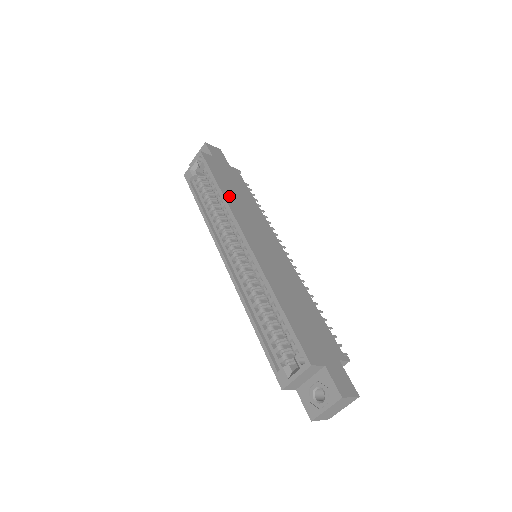
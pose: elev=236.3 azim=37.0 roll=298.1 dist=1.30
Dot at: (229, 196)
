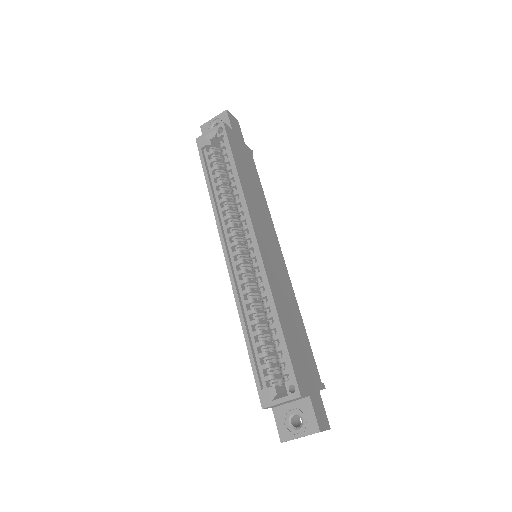
Dot at: (245, 185)
